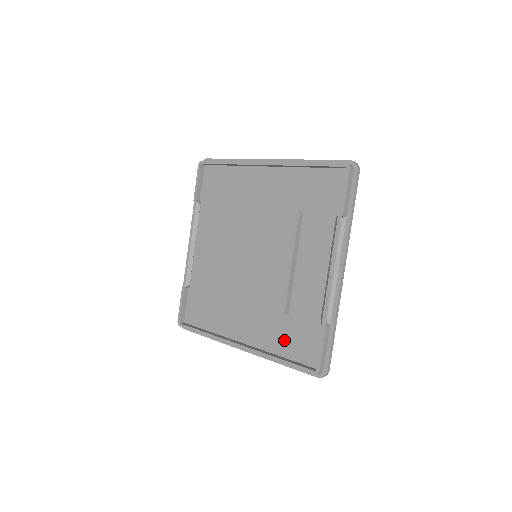
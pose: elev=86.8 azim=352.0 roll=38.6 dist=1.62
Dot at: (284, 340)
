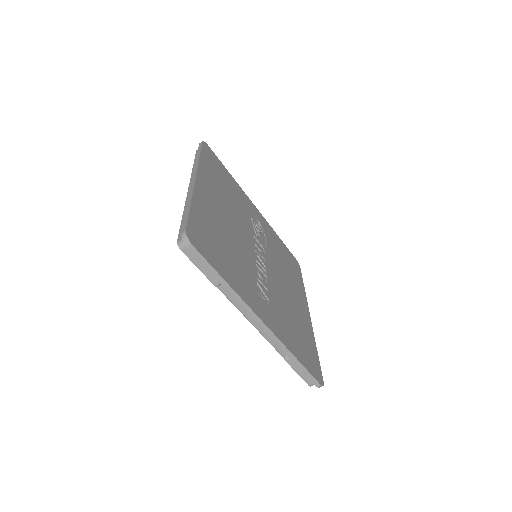
Dot at: occluded
